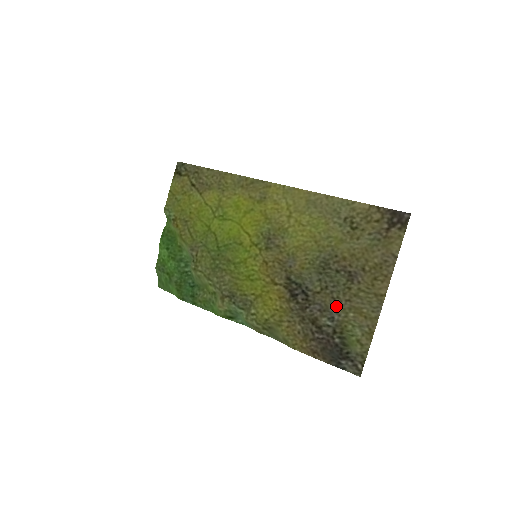
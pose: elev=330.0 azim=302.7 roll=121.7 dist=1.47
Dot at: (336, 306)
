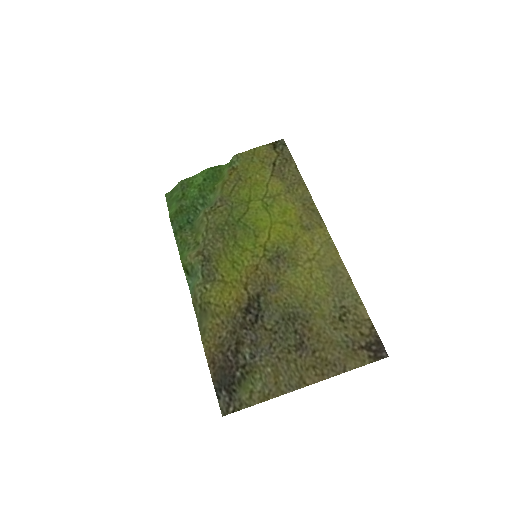
Dot at: (266, 352)
